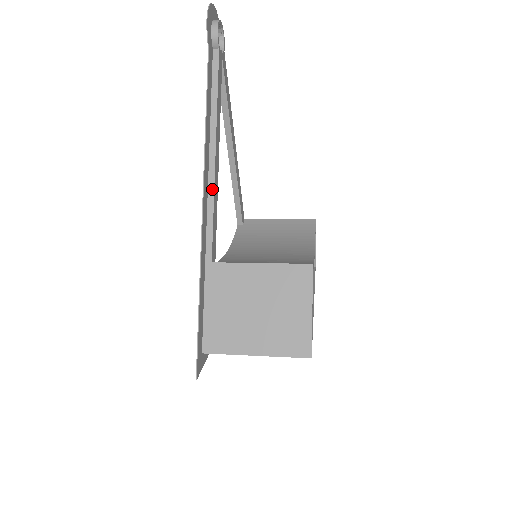
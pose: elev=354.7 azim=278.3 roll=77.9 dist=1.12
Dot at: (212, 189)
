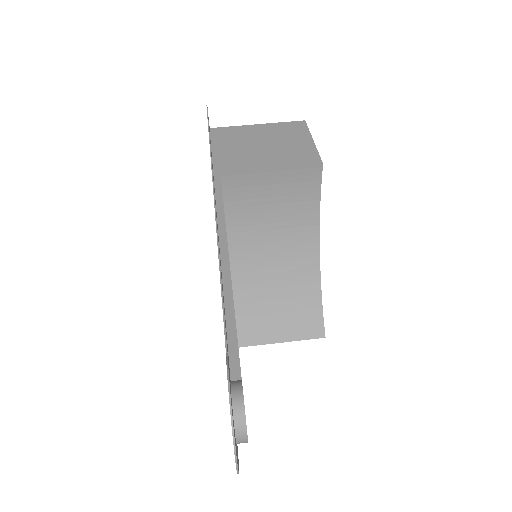
Dot at: occluded
